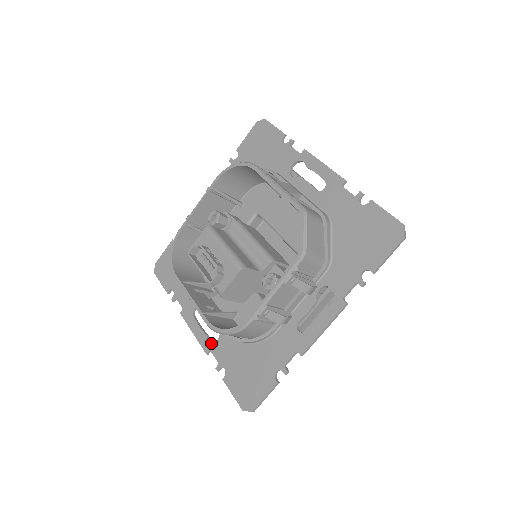
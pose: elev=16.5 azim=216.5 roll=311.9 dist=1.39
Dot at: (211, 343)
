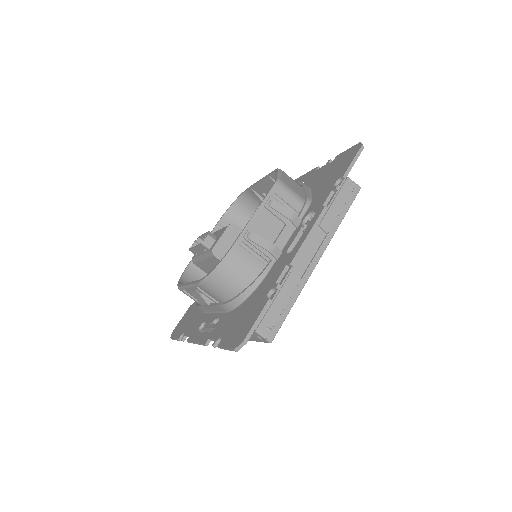
Dot at: (210, 333)
